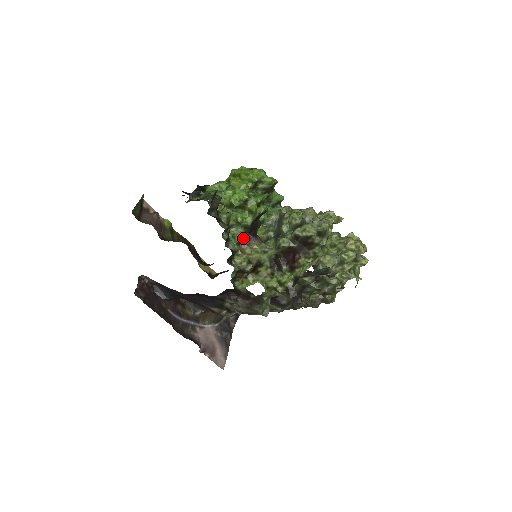
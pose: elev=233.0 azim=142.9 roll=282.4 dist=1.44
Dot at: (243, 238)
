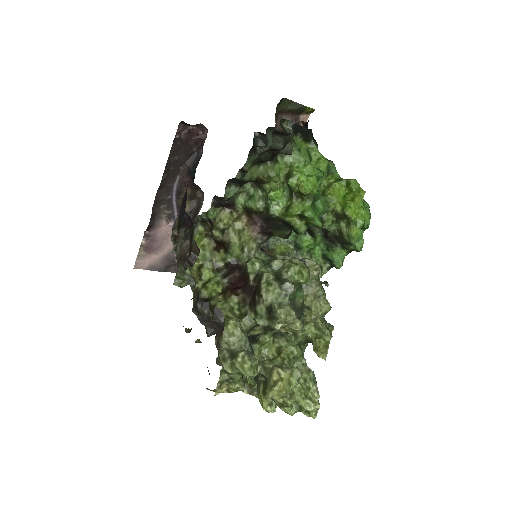
Dot at: (254, 213)
